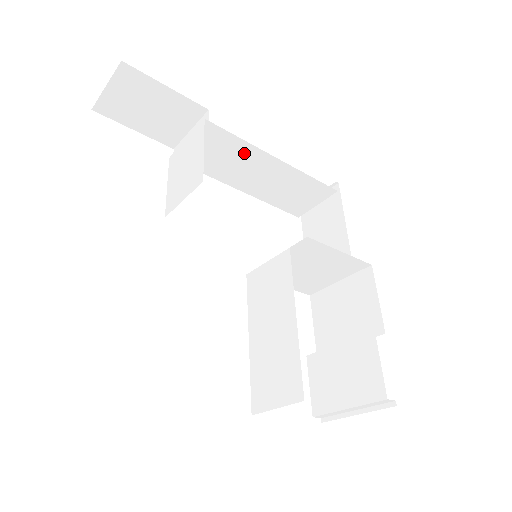
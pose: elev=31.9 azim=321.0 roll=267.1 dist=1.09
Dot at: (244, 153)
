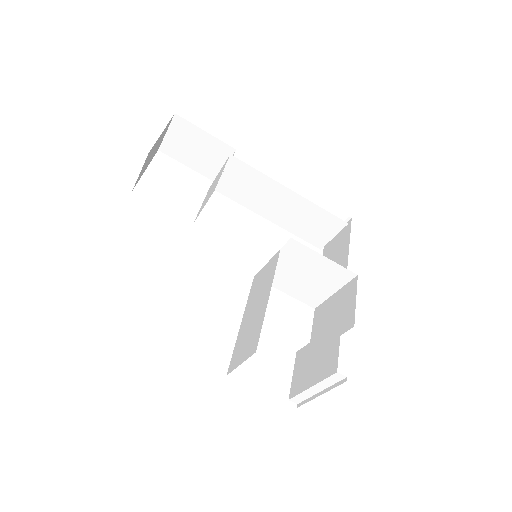
Dot at: (264, 184)
